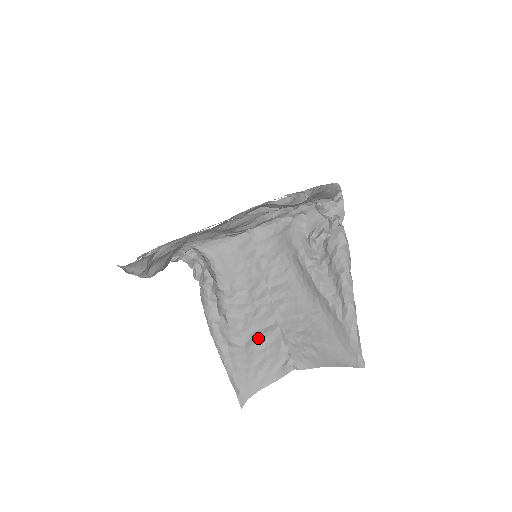
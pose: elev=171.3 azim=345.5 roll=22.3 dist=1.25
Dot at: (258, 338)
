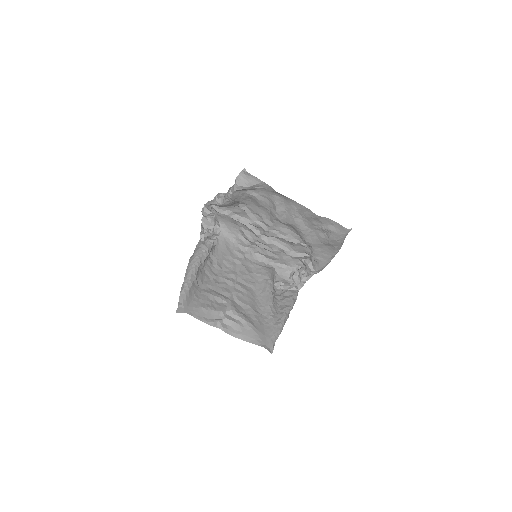
Dot at: (213, 293)
